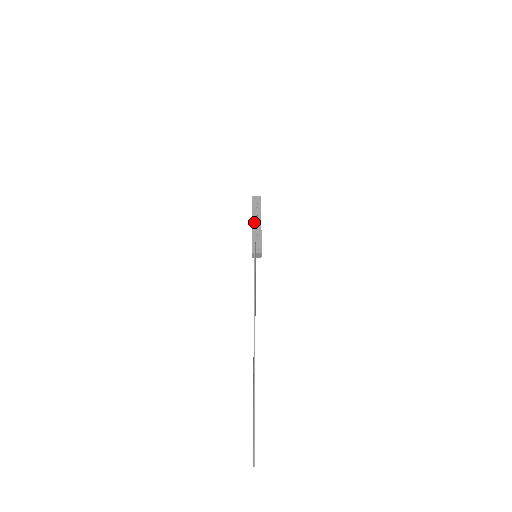
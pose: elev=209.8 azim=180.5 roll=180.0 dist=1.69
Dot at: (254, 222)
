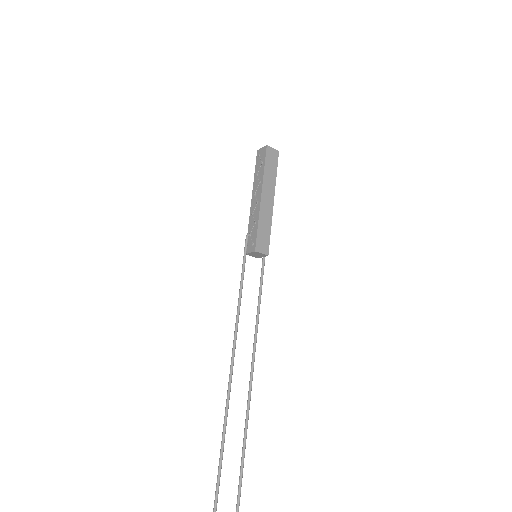
Dot at: (254, 197)
